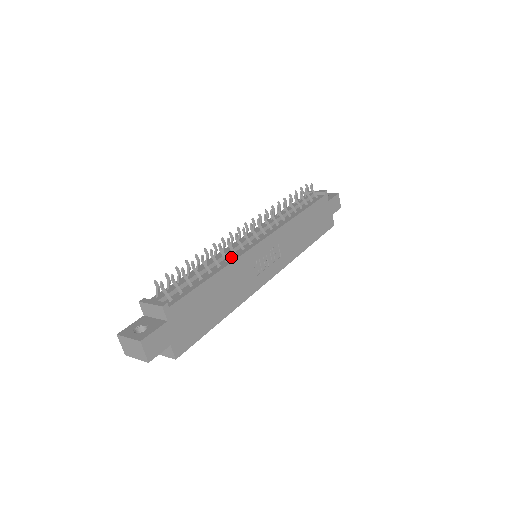
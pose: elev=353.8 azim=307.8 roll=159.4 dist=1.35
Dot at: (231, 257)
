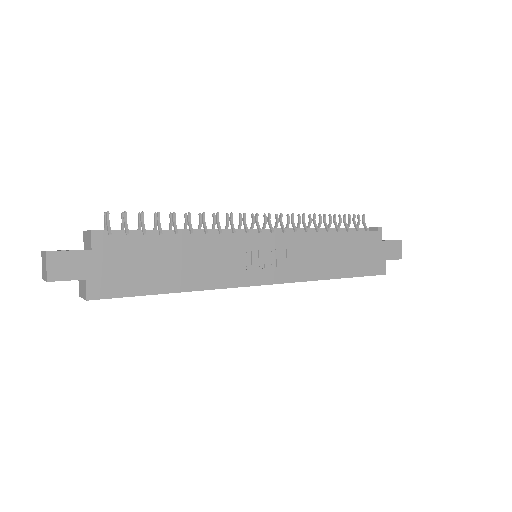
Dot at: (214, 233)
